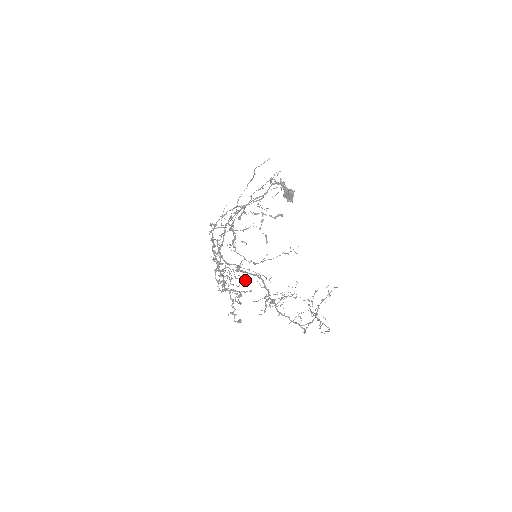
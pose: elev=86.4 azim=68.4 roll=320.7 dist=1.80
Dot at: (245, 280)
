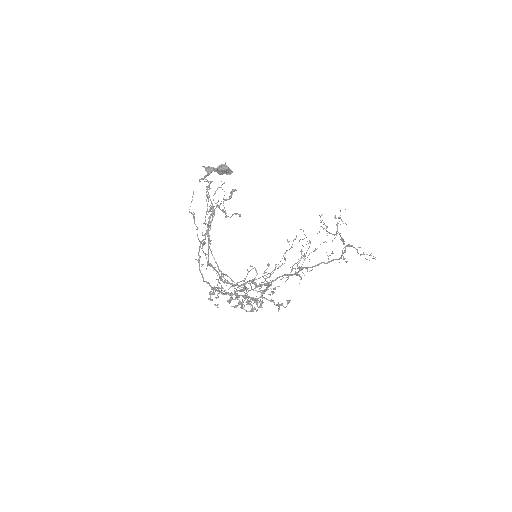
Dot at: occluded
